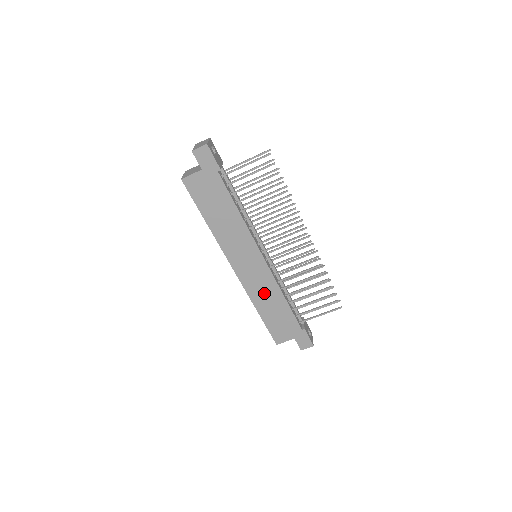
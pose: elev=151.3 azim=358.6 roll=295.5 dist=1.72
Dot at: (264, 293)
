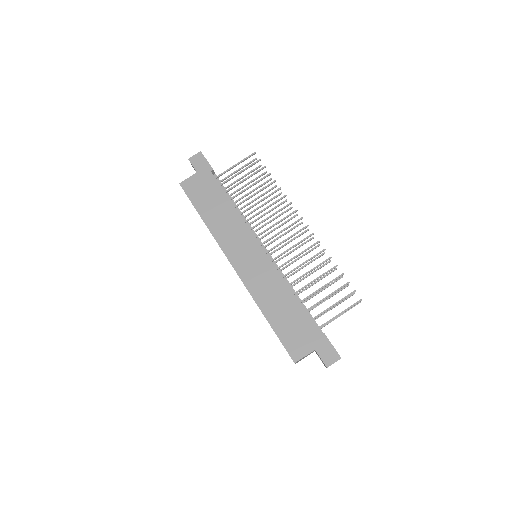
Dot at: (268, 290)
